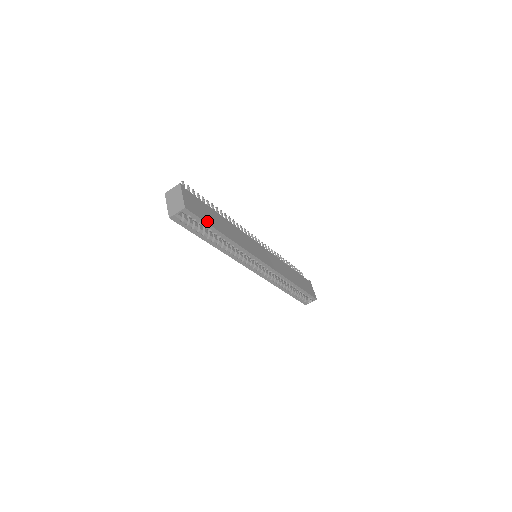
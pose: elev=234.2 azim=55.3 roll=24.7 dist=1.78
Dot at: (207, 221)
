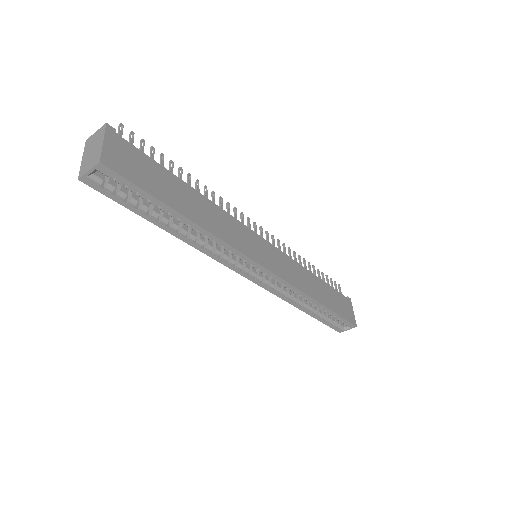
Dot at: (151, 191)
